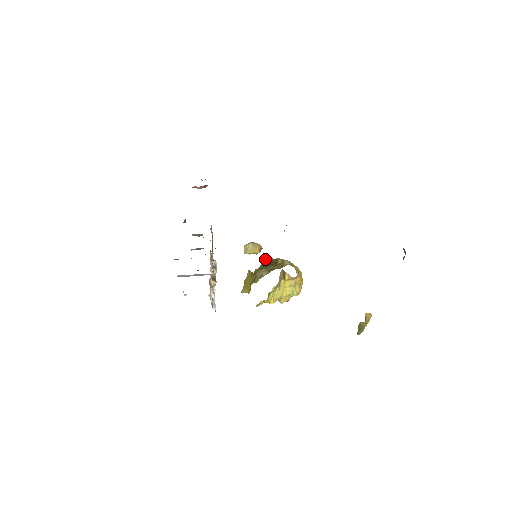
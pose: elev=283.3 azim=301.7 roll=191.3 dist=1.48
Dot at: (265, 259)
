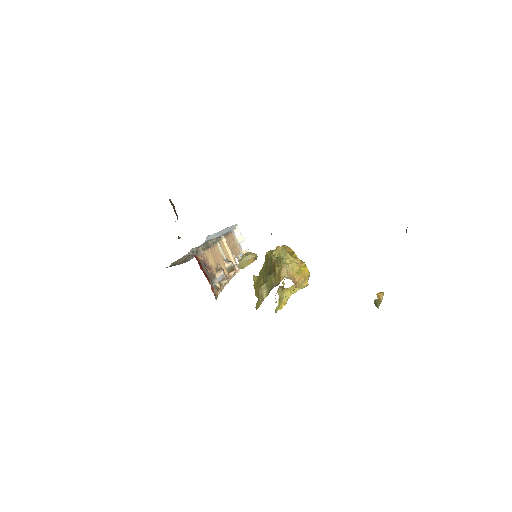
Dot at: (266, 255)
